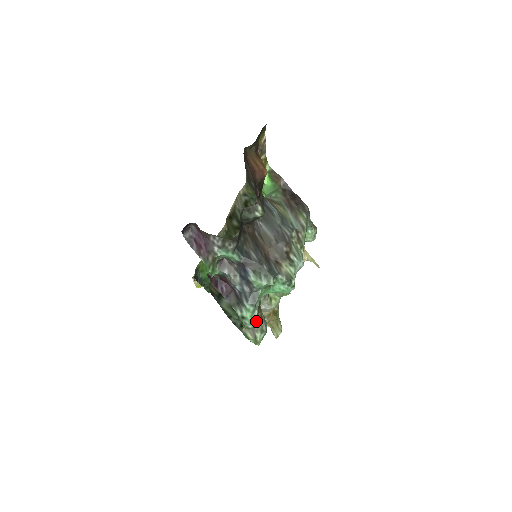
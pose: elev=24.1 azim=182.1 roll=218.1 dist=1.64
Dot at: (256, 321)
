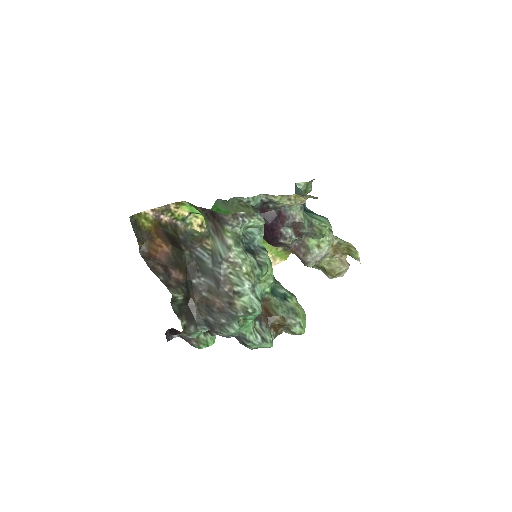
Dot at: (267, 343)
